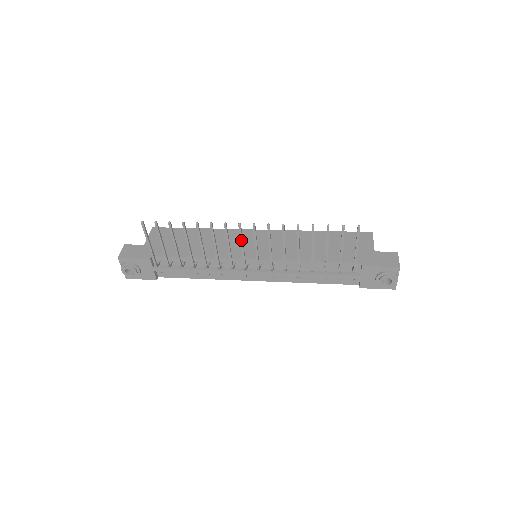
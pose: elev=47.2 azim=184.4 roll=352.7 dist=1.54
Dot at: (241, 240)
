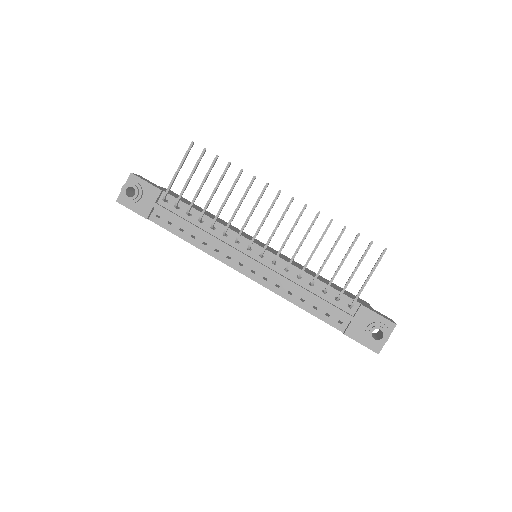
Dot at: (270, 209)
